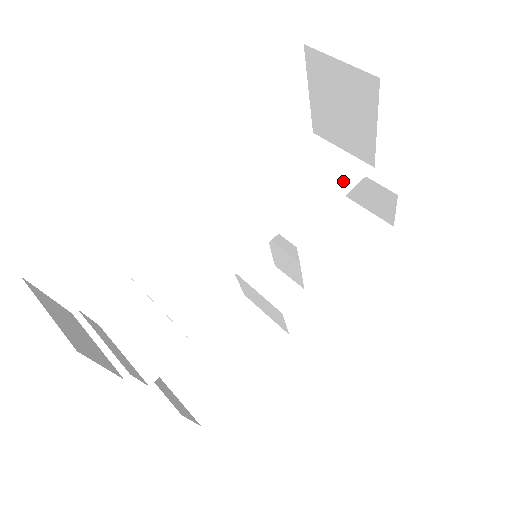
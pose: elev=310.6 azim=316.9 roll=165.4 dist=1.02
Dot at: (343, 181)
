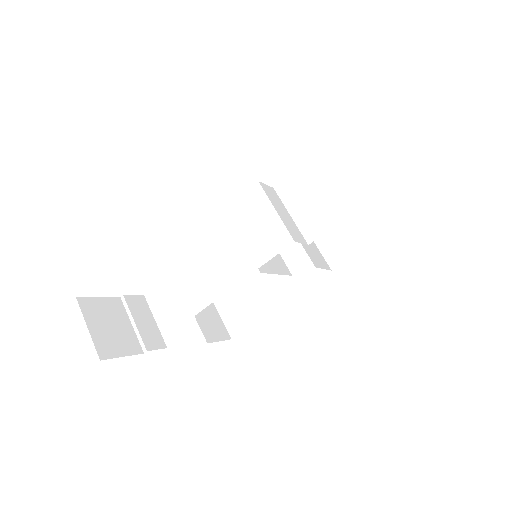
Dot at: (320, 222)
